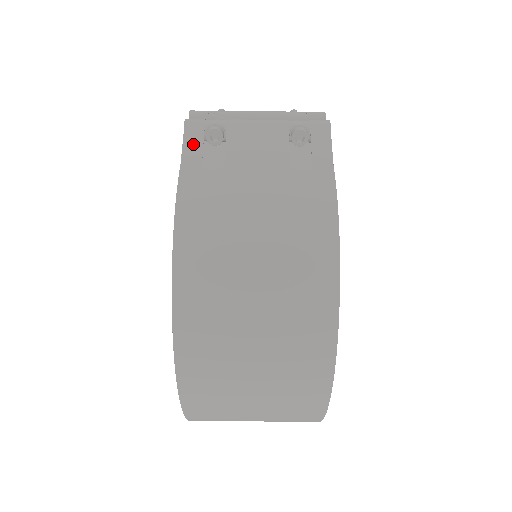
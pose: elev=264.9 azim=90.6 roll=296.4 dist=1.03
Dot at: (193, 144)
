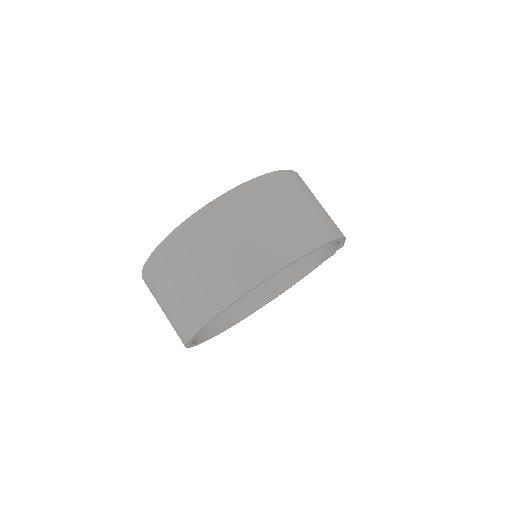
Dot at: occluded
